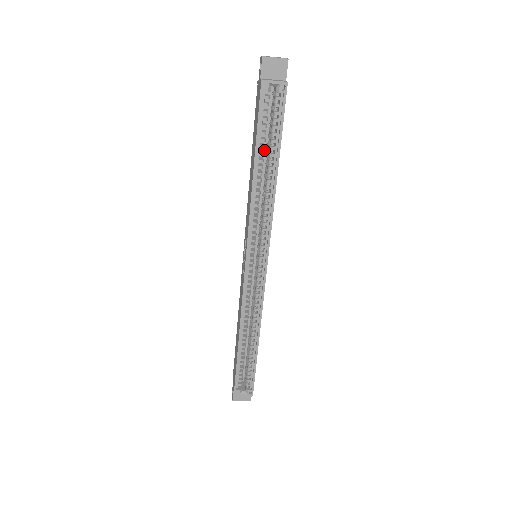
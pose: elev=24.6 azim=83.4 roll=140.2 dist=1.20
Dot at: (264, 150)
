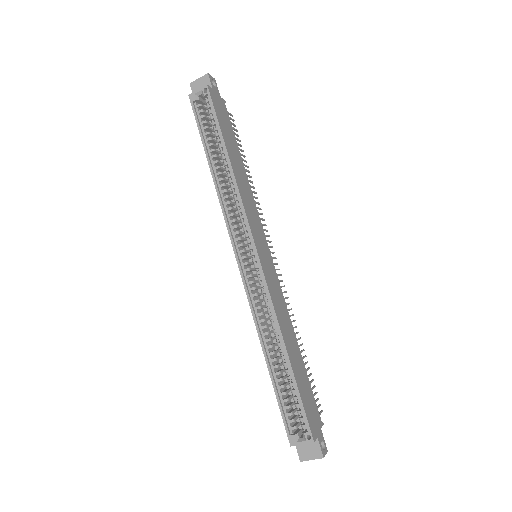
Dot at: occluded
